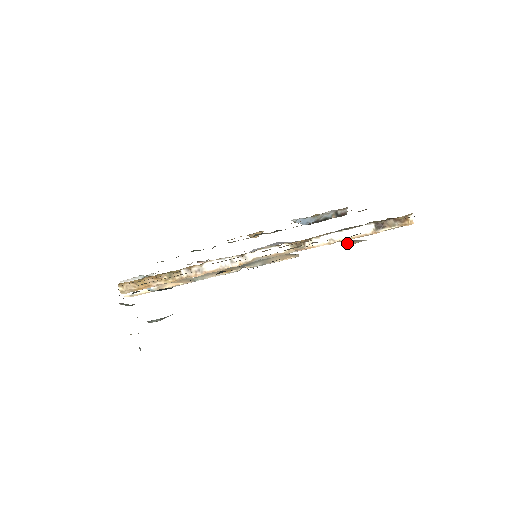
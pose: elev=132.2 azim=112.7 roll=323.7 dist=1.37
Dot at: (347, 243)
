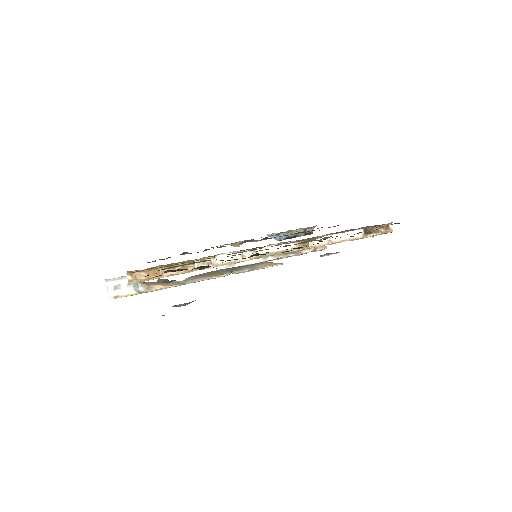
Dot at: (323, 255)
